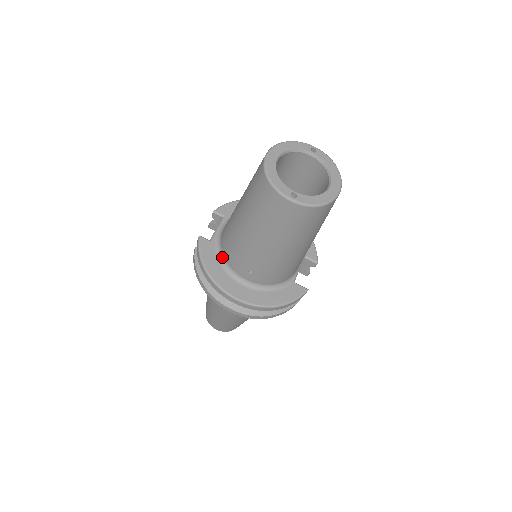
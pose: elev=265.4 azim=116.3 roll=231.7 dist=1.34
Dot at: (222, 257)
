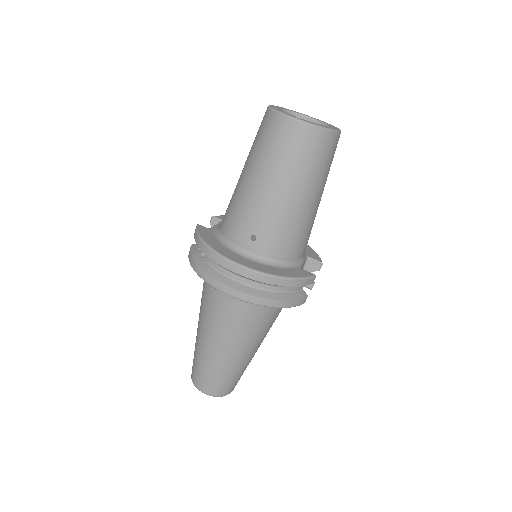
Dot at: (222, 236)
